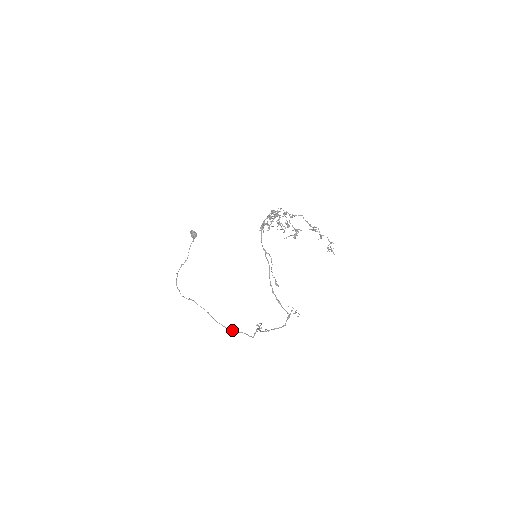
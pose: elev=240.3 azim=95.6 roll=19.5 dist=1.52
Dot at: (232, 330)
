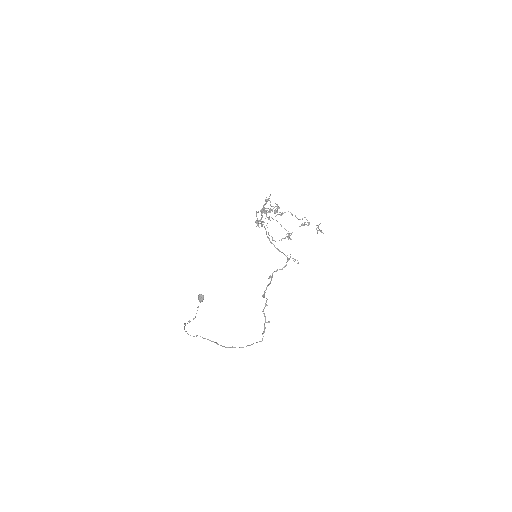
Dot at: (241, 347)
